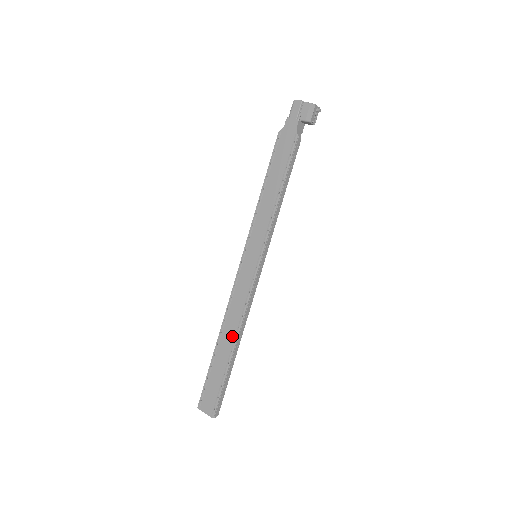
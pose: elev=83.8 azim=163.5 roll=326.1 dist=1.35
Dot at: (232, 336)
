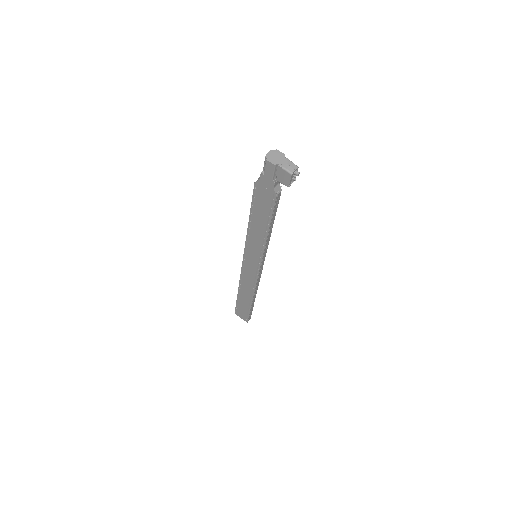
Dot at: (249, 295)
